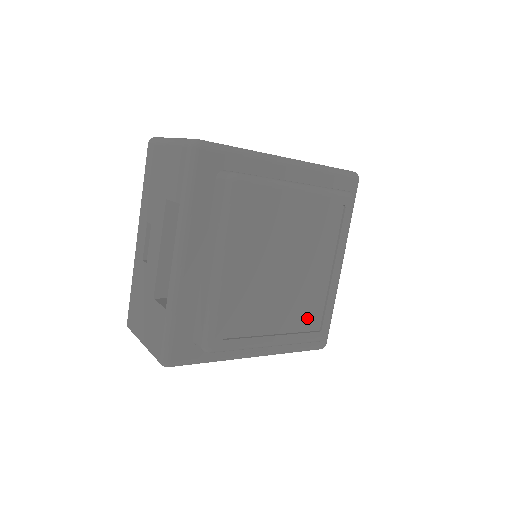
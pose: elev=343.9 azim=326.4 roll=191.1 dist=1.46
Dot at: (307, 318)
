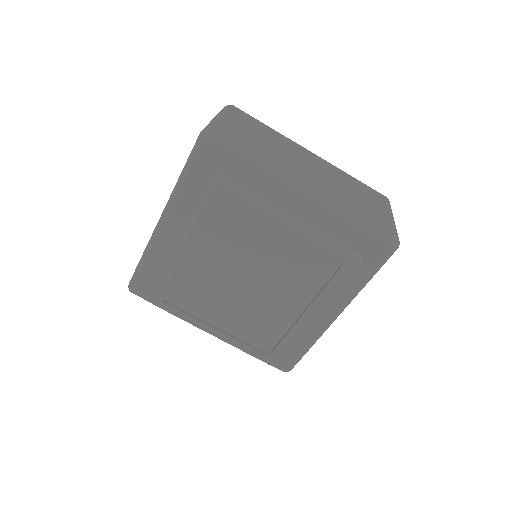
Dot at: (258, 336)
